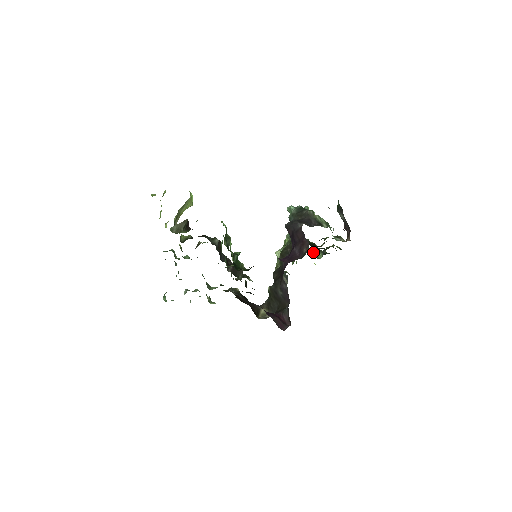
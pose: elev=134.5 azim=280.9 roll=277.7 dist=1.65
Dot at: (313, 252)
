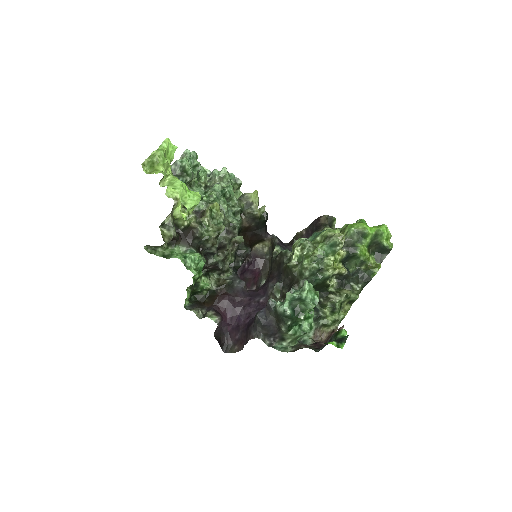
Dot at: (353, 259)
